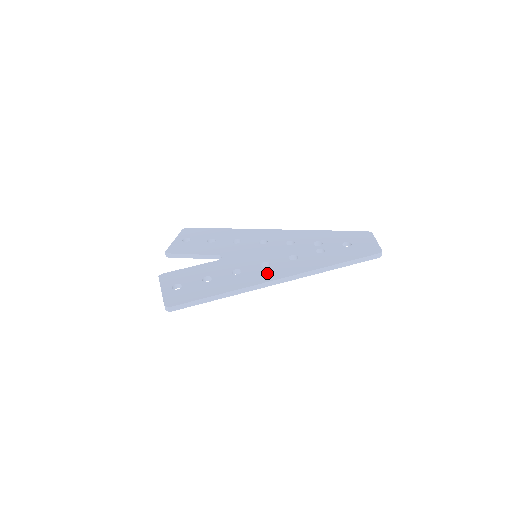
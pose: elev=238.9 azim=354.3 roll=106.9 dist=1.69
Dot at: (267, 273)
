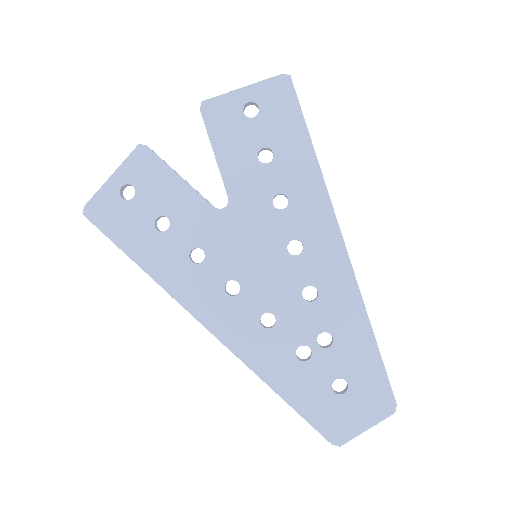
Dot at: (211, 303)
